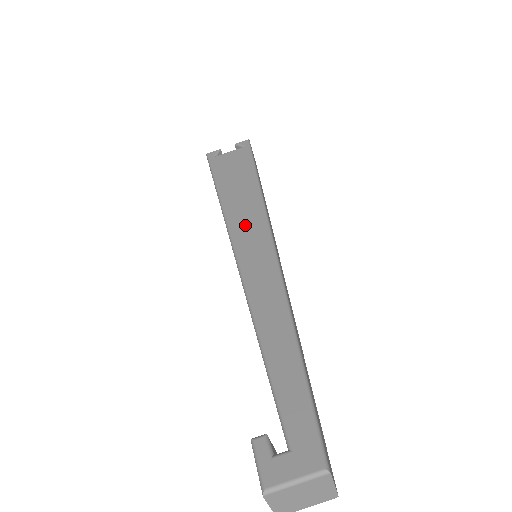
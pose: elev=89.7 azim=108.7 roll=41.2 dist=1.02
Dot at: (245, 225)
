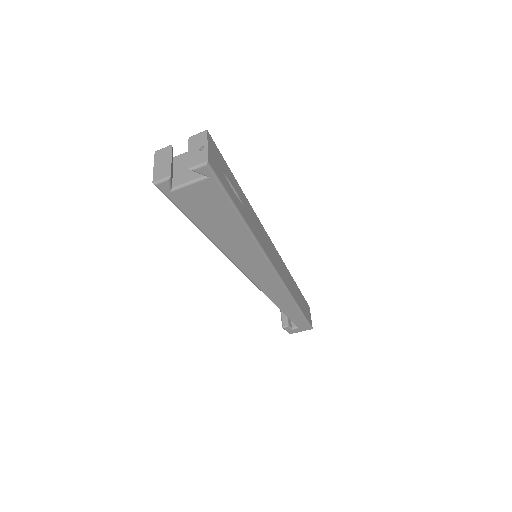
Dot at: (249, 263)
